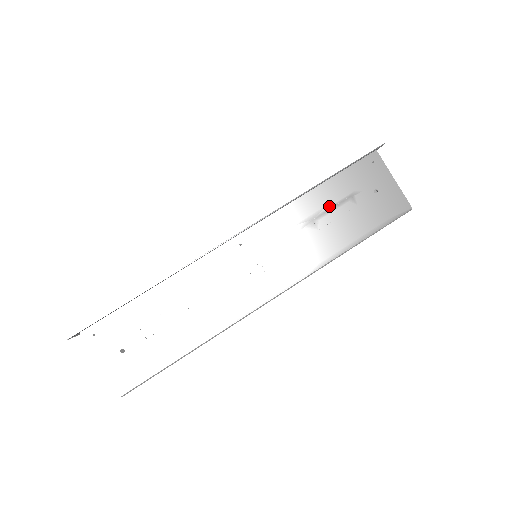
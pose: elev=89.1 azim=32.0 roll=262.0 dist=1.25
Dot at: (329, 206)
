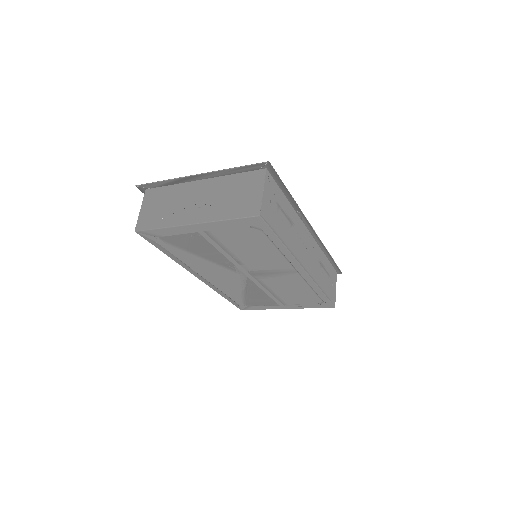
Dot at: (325, 268)
